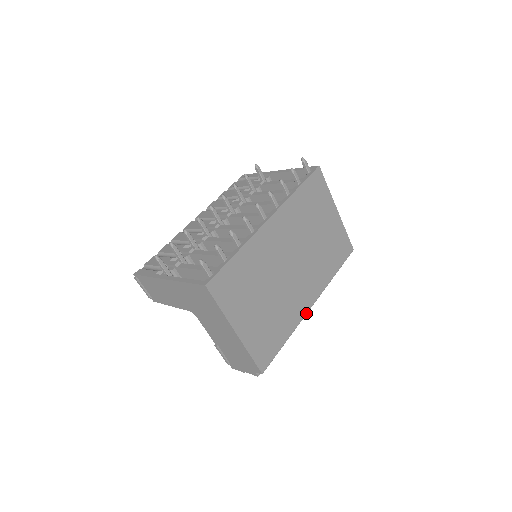
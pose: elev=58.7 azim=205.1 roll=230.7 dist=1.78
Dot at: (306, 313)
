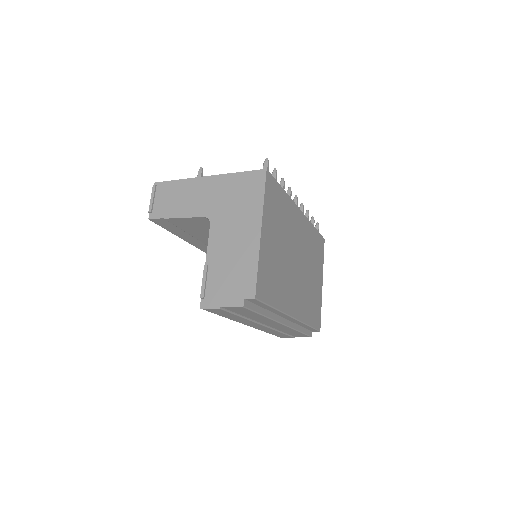
Dot at: (289, 314)
